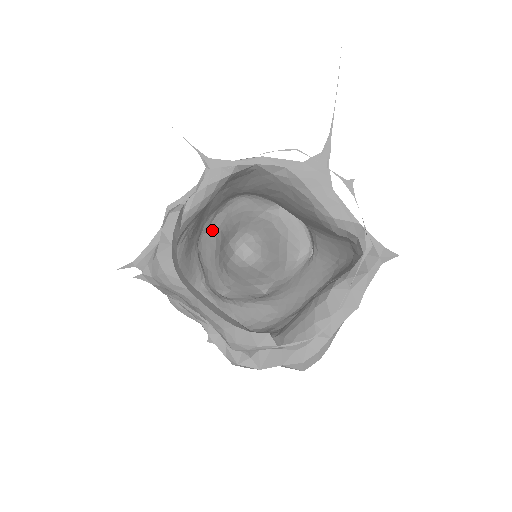
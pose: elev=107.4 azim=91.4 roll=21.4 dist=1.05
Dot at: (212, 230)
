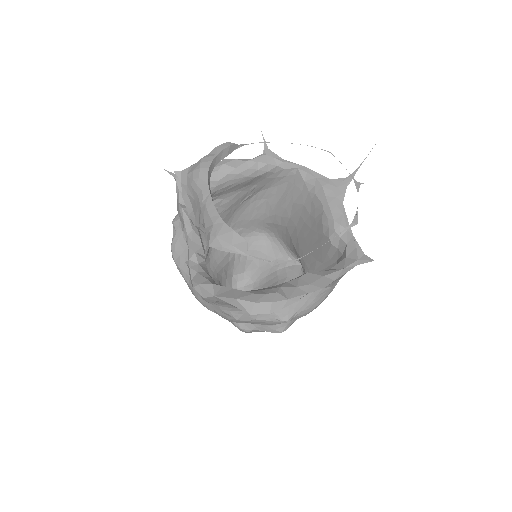
Dot at: occluded
